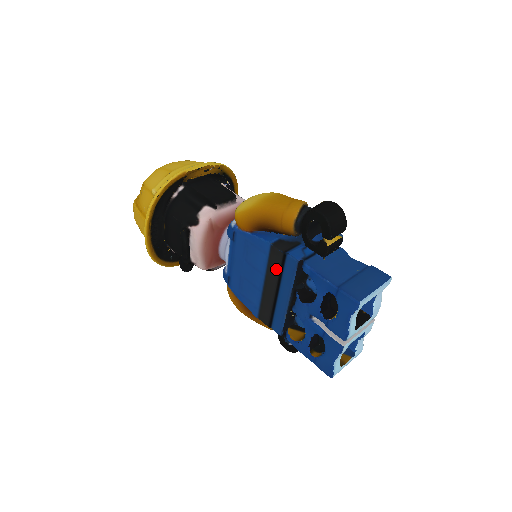
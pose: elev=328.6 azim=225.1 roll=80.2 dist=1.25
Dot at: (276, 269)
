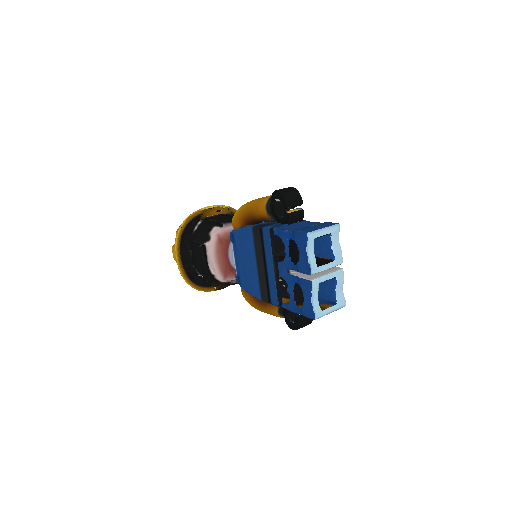
Dot at: (259, 245)
